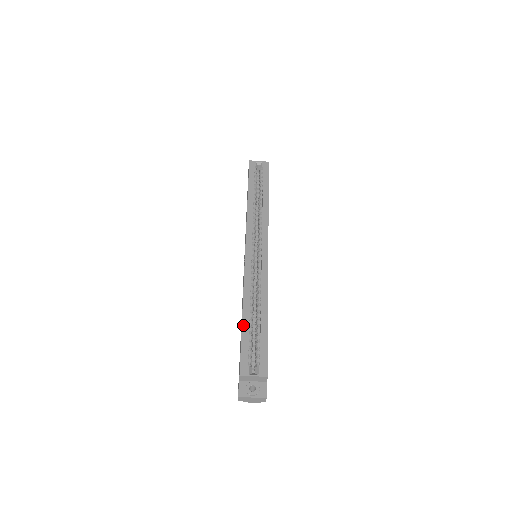
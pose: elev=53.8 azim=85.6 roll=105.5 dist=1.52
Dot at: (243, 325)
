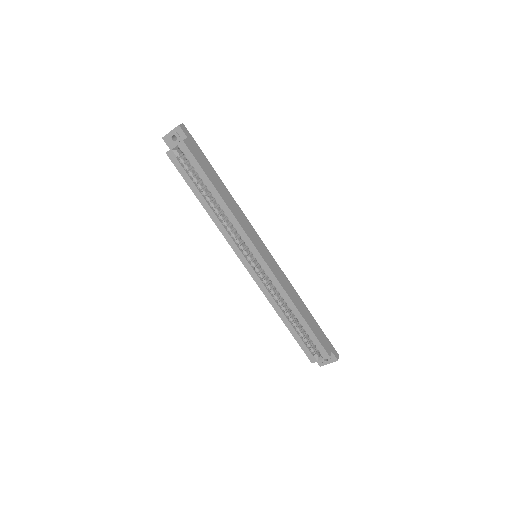
Dot at: (290, 331)
